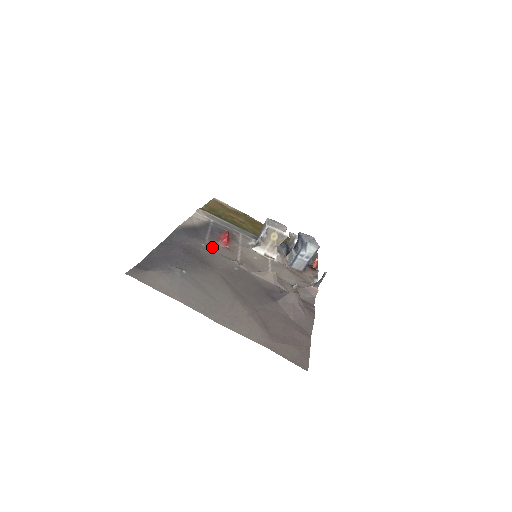
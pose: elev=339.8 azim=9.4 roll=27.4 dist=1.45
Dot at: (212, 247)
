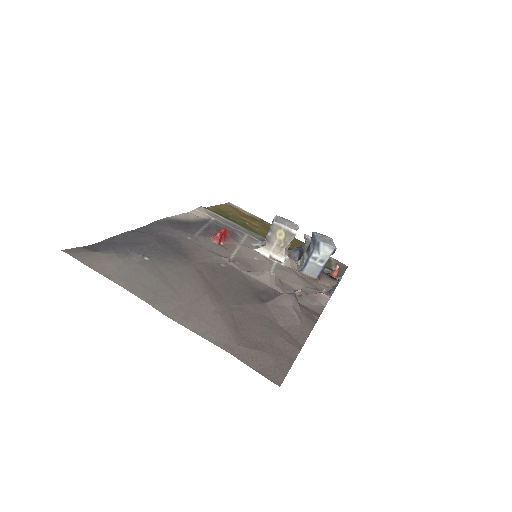
Dot at: (200, 241)
